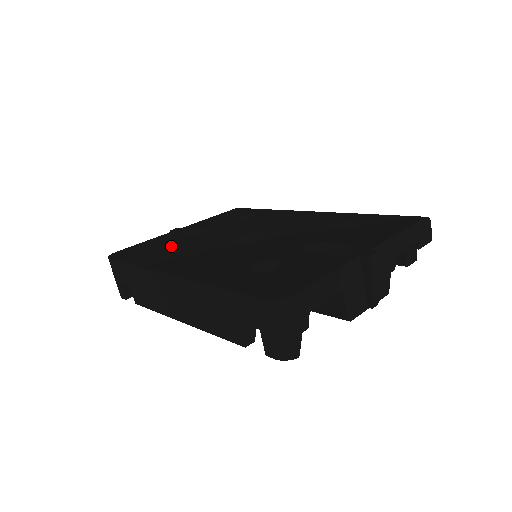
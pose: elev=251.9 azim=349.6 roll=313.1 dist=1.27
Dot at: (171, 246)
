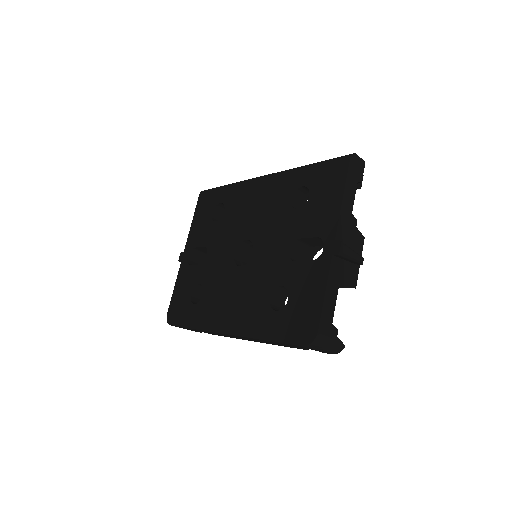
Dot at: (196, 286)
